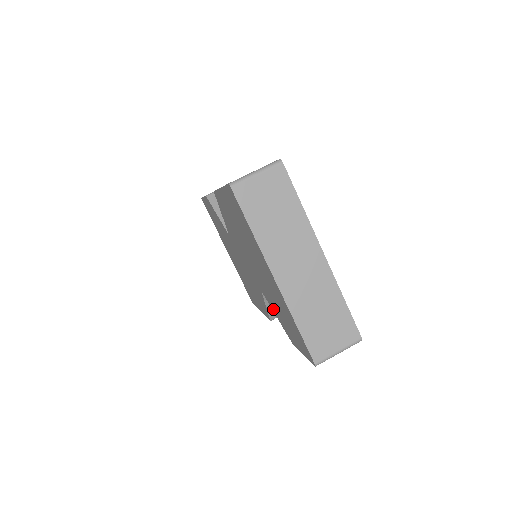
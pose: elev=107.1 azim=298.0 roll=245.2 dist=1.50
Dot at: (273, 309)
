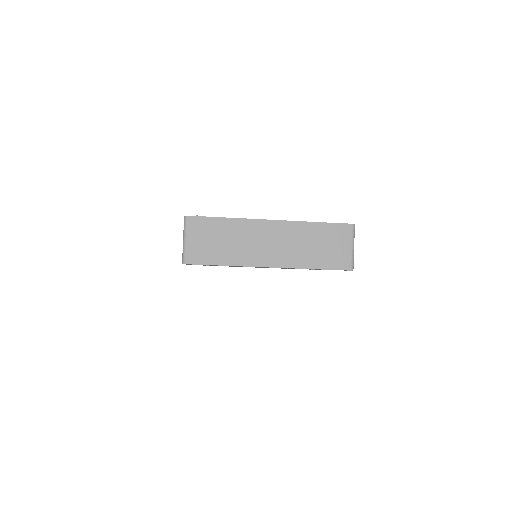
Dot at: occluded
